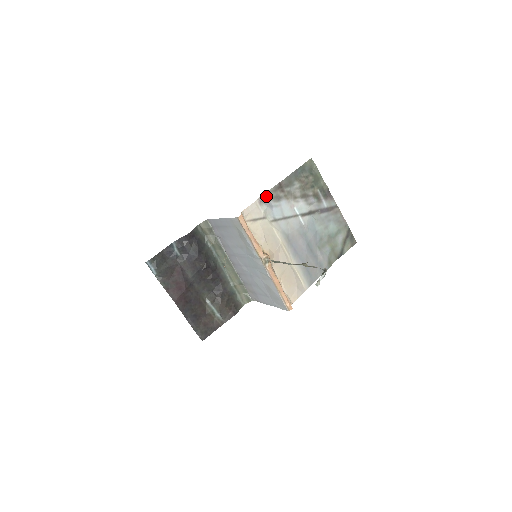
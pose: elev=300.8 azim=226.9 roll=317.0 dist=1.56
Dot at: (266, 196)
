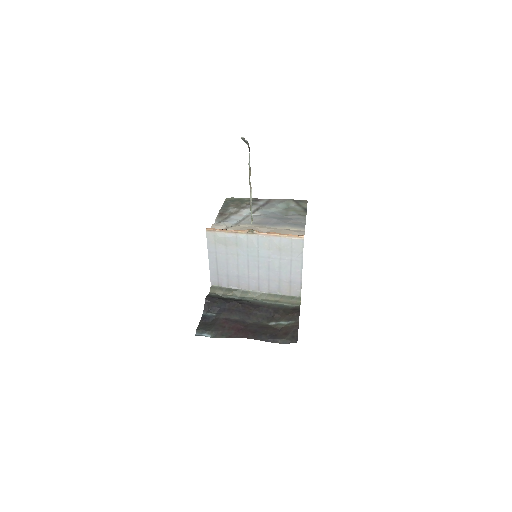
Dot at: (217, 222)
